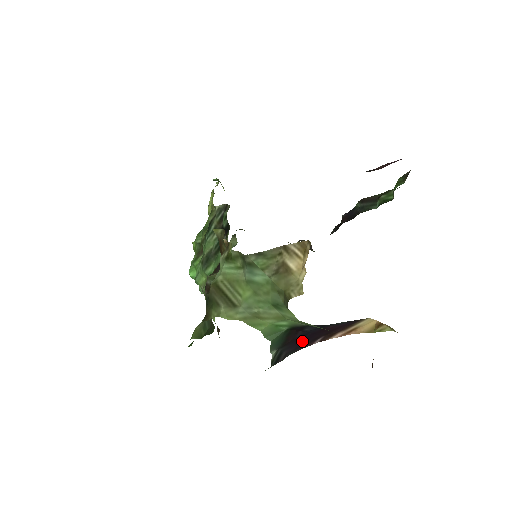
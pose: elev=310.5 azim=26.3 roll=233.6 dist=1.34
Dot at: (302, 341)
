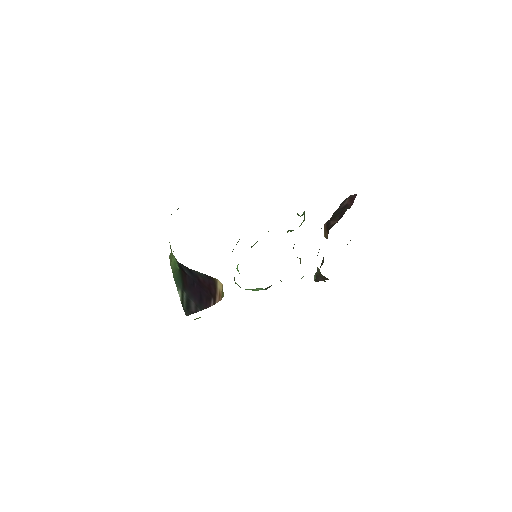
Dot at: (198, 293)
